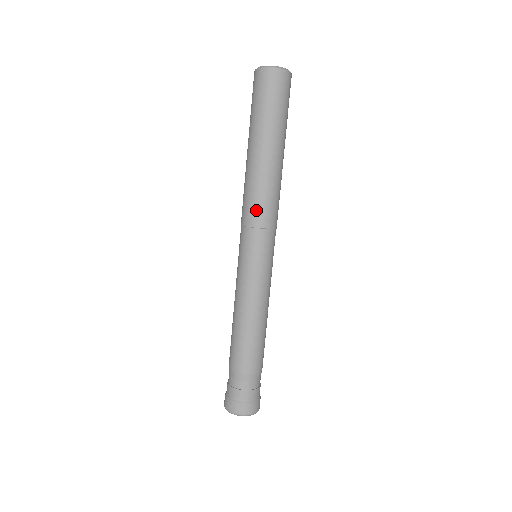
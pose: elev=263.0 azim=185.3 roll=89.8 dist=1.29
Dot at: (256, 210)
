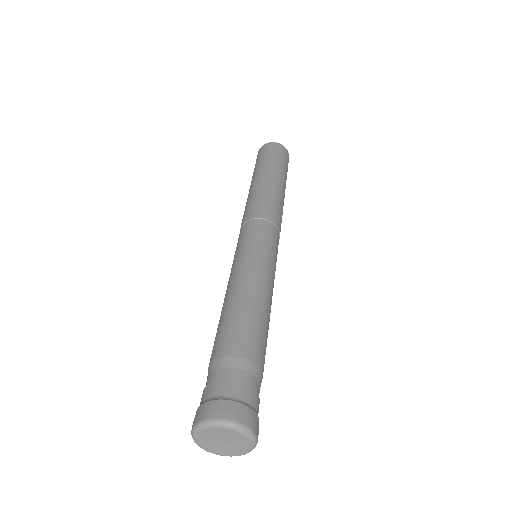
Dot at: (268, 209)
